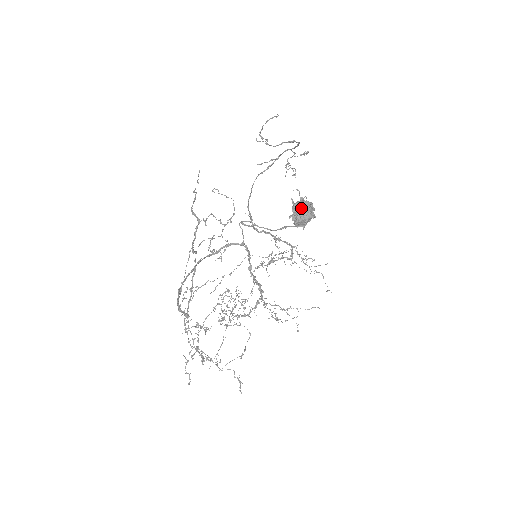
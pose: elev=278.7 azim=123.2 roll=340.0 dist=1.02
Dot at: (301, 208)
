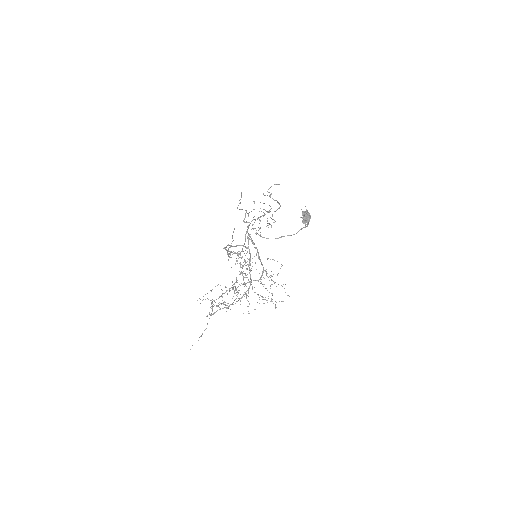
Dot at: (307, 214)
